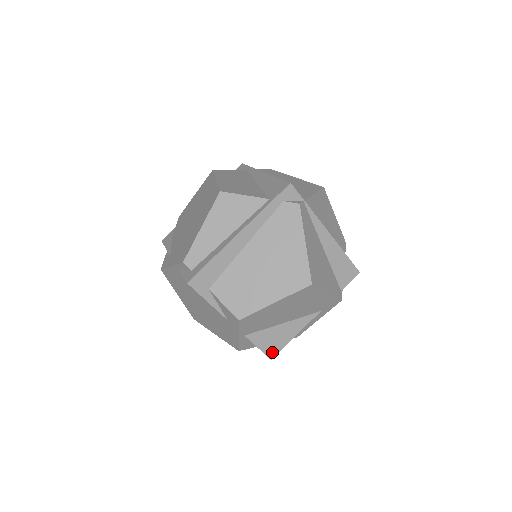
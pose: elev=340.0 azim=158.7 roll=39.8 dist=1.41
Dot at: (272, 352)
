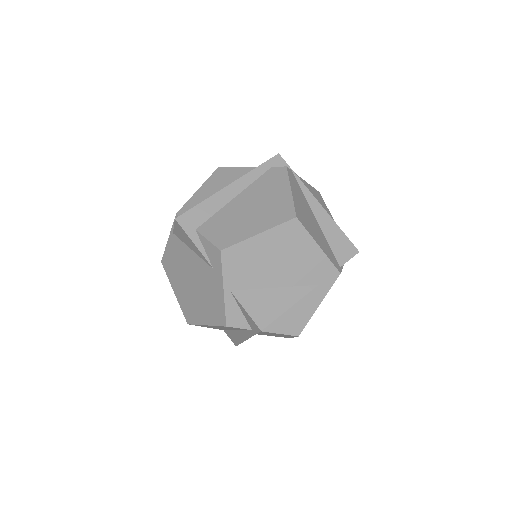
Dot at: (262, 321)
